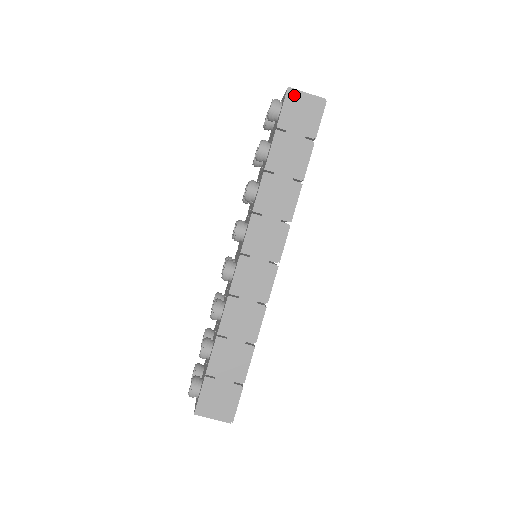
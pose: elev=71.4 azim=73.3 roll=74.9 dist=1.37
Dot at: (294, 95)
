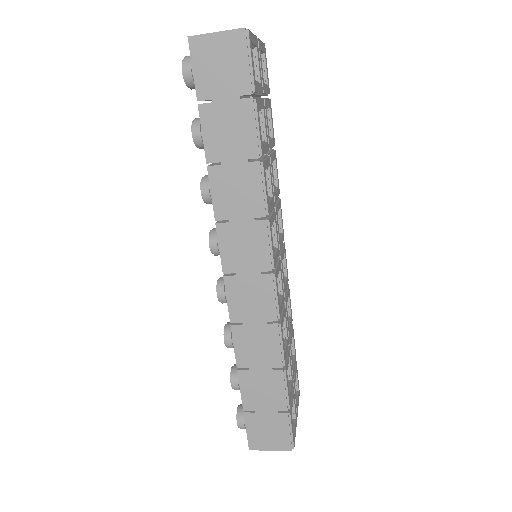
Dot at: (200, 44)
